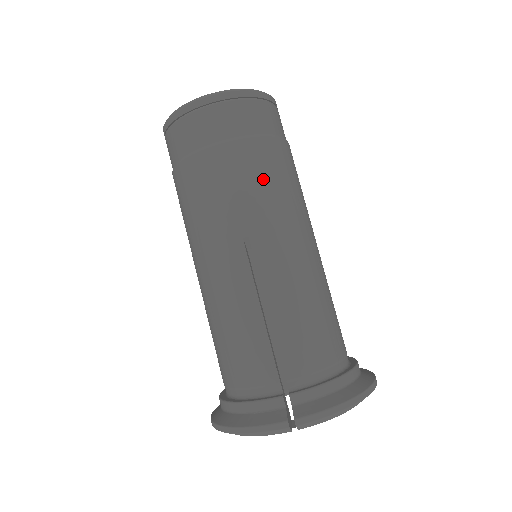
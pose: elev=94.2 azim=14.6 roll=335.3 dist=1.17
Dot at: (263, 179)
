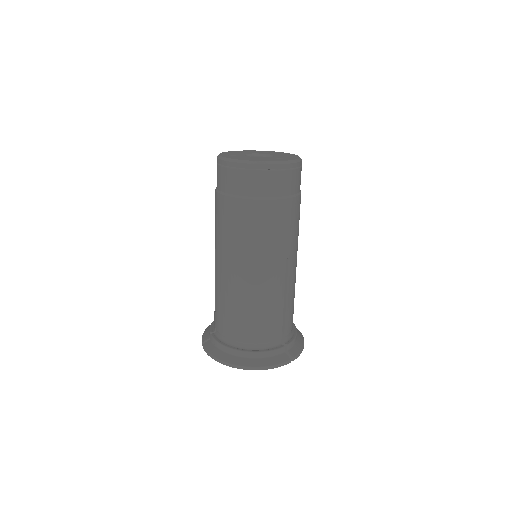
Dot at: (298, 222)
